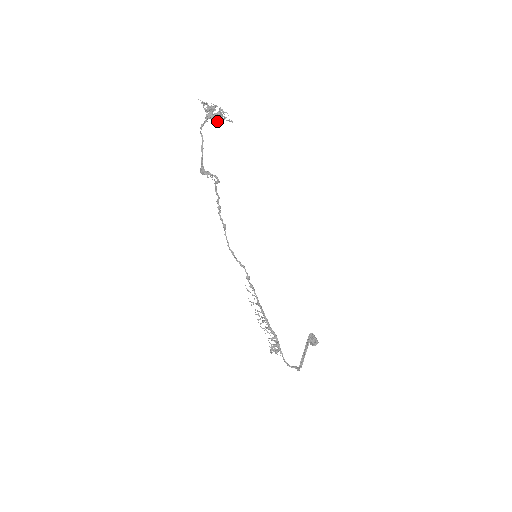
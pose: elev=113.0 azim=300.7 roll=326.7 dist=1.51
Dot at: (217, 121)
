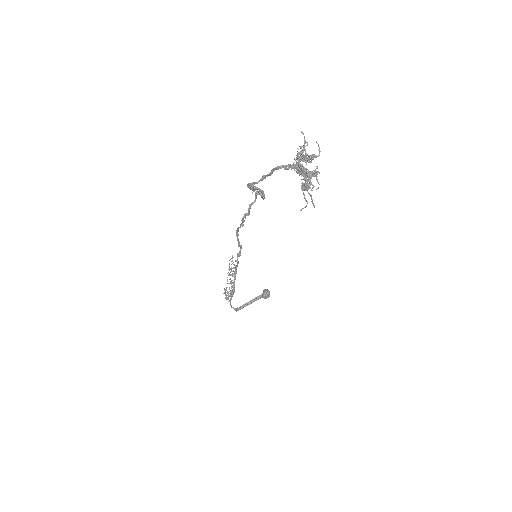
Dot at: (303, 175)
